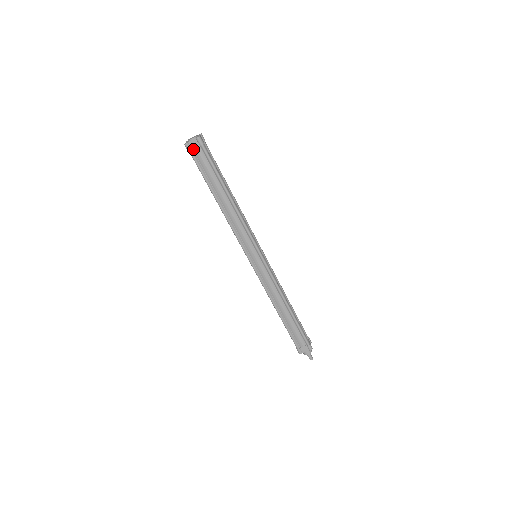
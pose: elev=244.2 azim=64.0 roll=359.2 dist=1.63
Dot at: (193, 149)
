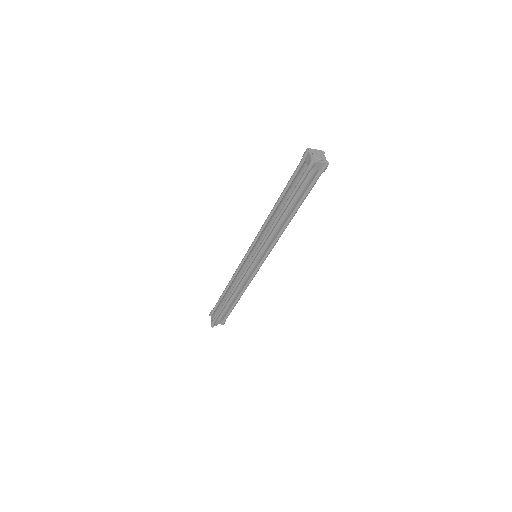
Dot at: (313, 168)
